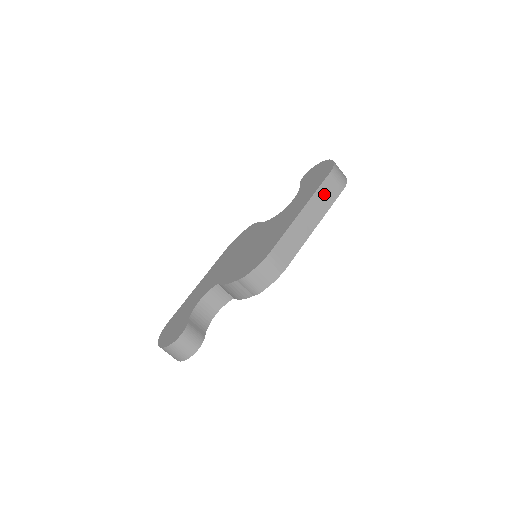
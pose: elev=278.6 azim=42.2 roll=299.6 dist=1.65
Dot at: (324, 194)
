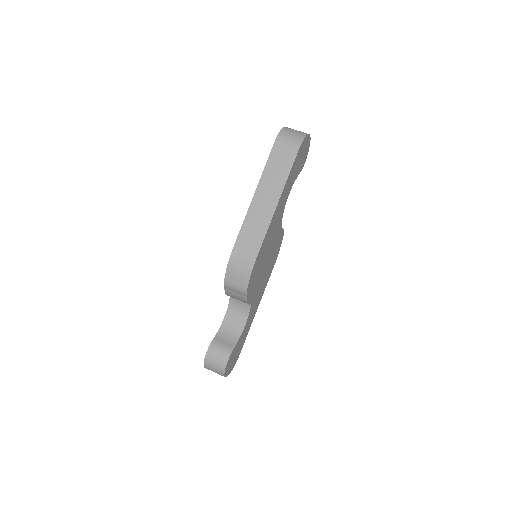
Dot at: (275, 167)
